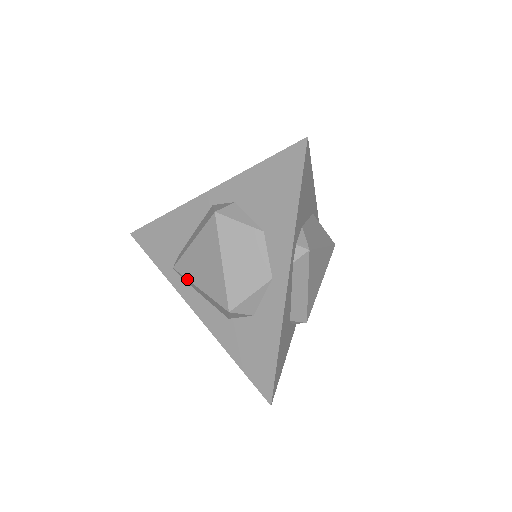
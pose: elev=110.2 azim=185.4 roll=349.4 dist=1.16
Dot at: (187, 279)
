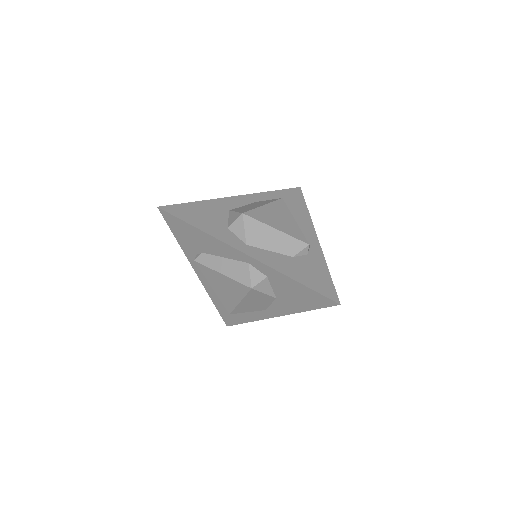
Dot at: occluded
